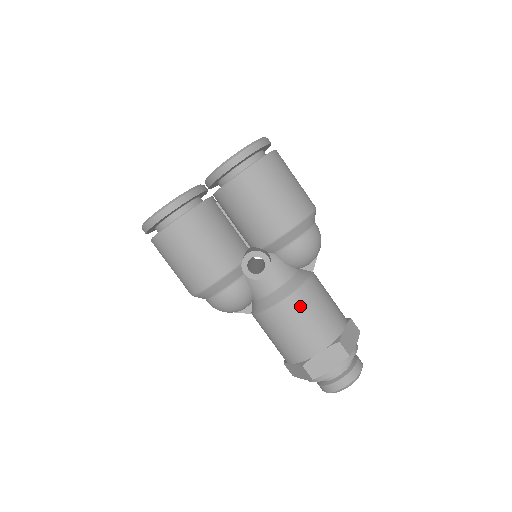
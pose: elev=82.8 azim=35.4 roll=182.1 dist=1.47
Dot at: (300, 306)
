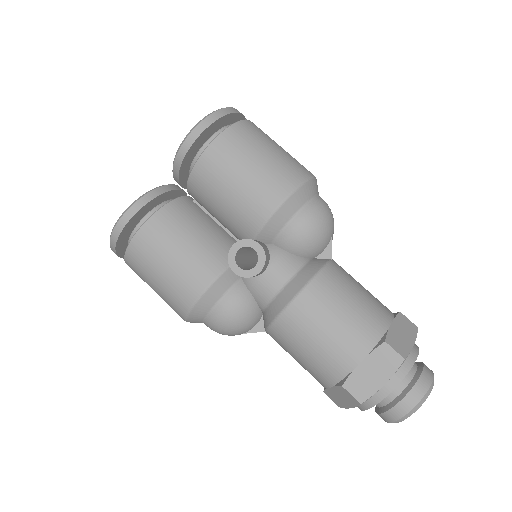
Dot at: (318, 302)
